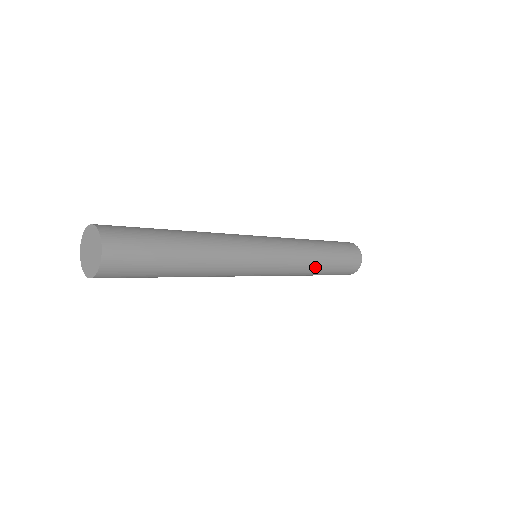
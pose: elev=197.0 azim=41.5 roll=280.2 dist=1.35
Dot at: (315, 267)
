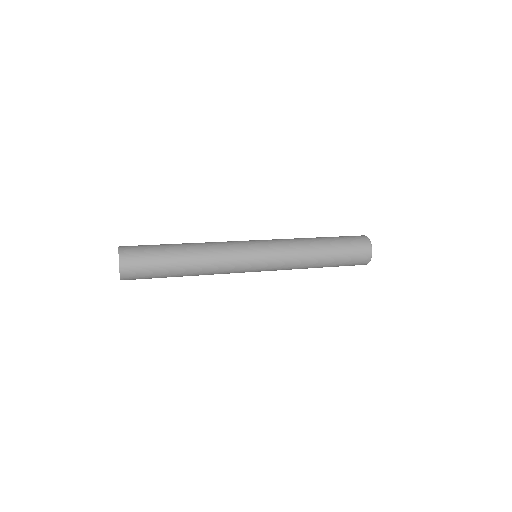
Dot at: (310, 267)
